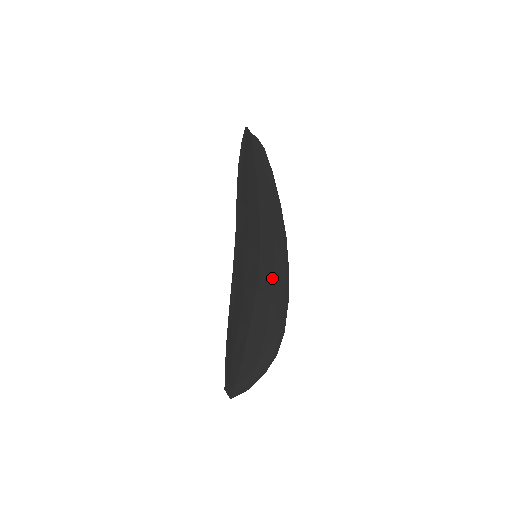
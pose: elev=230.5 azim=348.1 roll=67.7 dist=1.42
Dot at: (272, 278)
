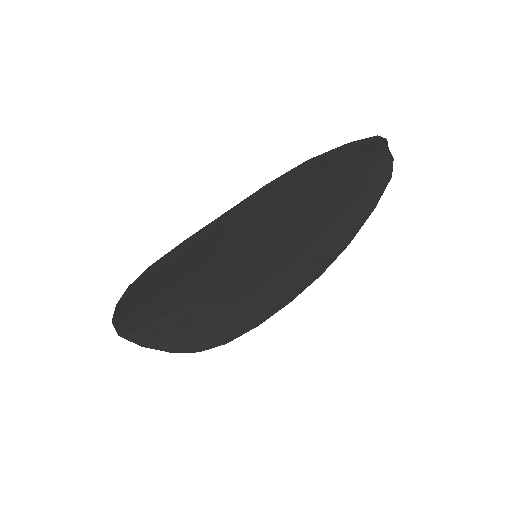
Dot at: (257, 290)
